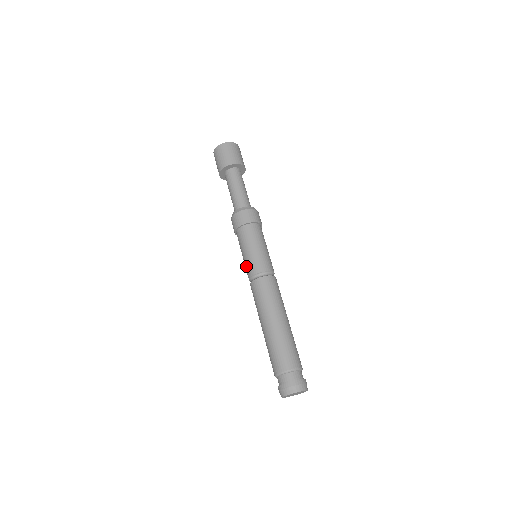
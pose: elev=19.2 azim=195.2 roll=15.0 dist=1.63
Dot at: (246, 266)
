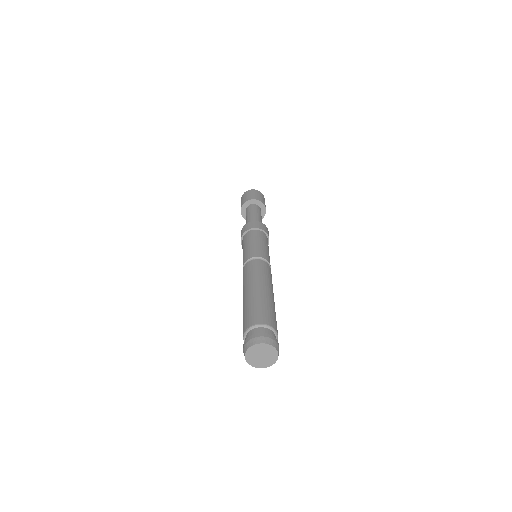
Dot at: occluded
